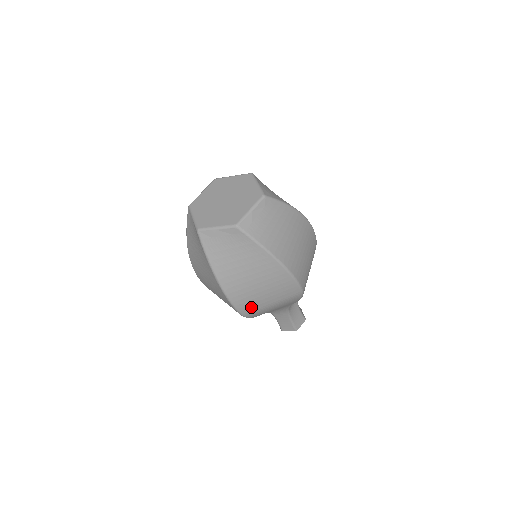
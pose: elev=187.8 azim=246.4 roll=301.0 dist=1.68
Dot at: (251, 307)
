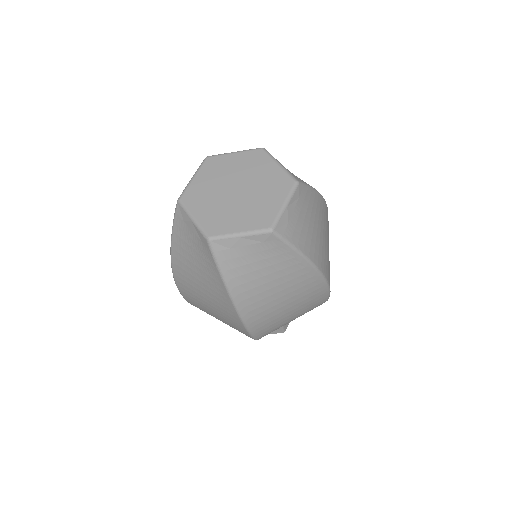
Dot at: (269, 328)
